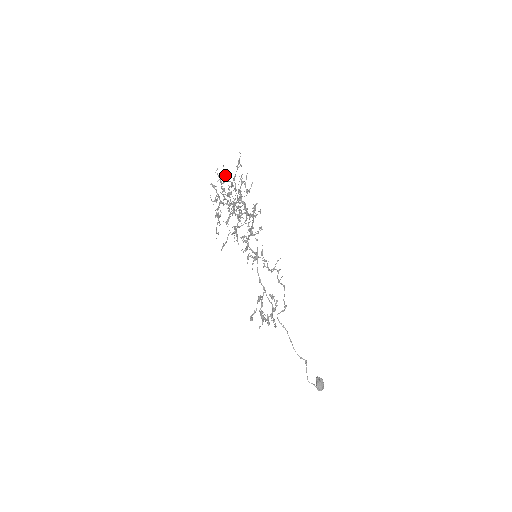
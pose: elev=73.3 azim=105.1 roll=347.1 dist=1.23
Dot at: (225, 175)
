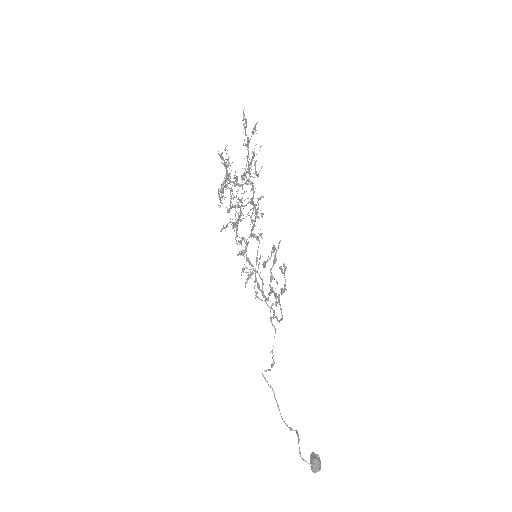
Dot at: occluded
